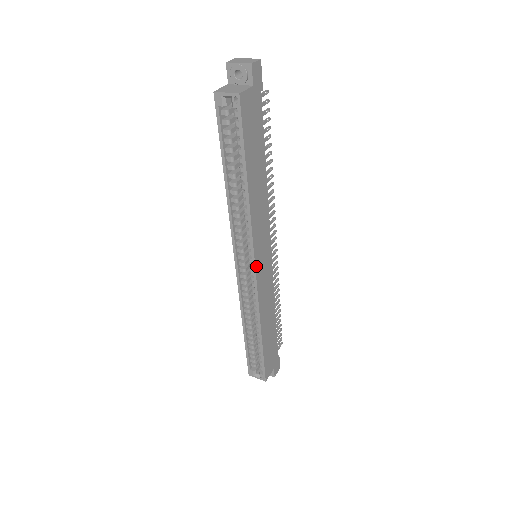
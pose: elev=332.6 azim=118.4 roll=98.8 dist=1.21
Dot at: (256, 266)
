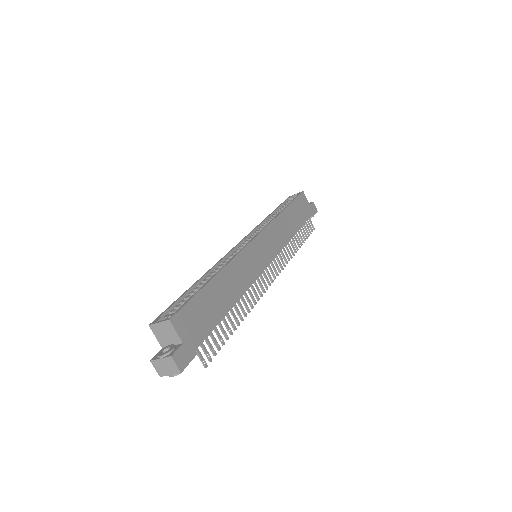
Dot at: (257, 238)
